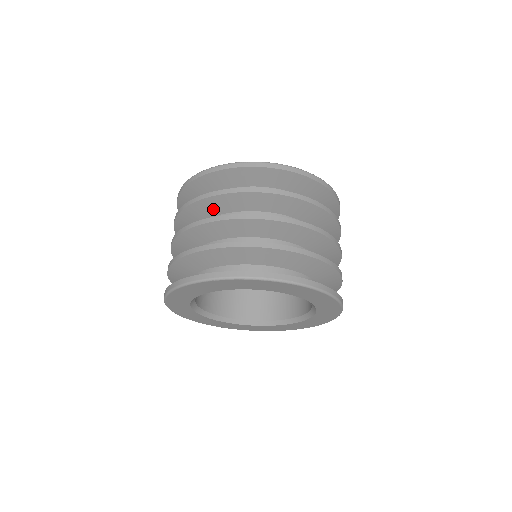
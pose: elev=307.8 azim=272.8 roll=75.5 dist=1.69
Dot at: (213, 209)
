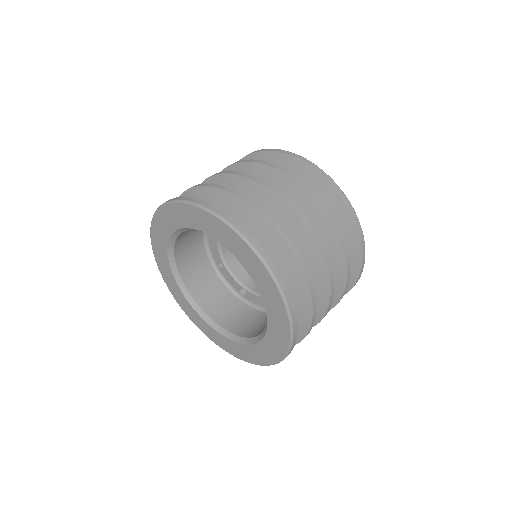
Dot at: occluded
